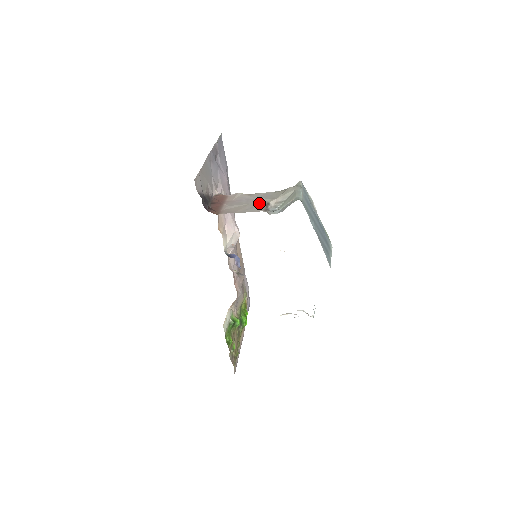
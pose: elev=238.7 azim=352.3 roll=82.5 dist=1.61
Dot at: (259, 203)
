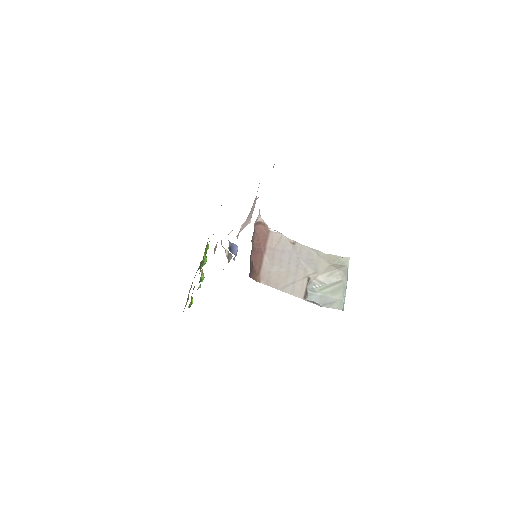
Dot at: (301, 275)
